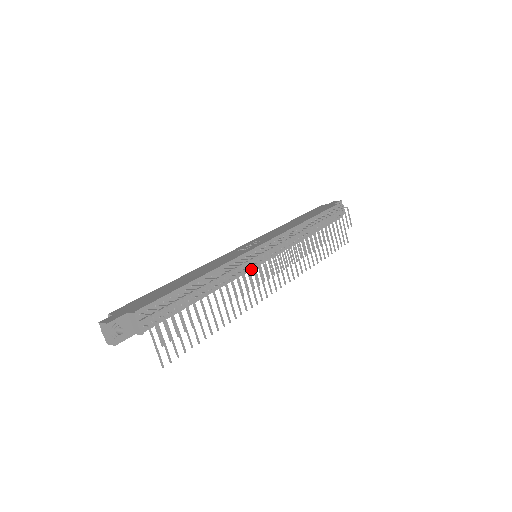
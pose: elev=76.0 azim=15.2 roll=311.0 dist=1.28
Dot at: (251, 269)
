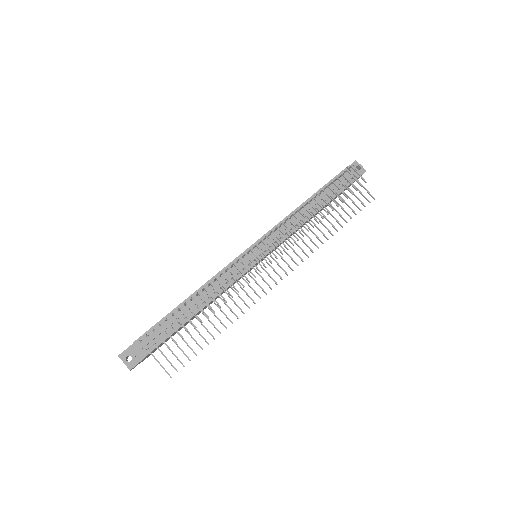
Dot at: (247, 270)
